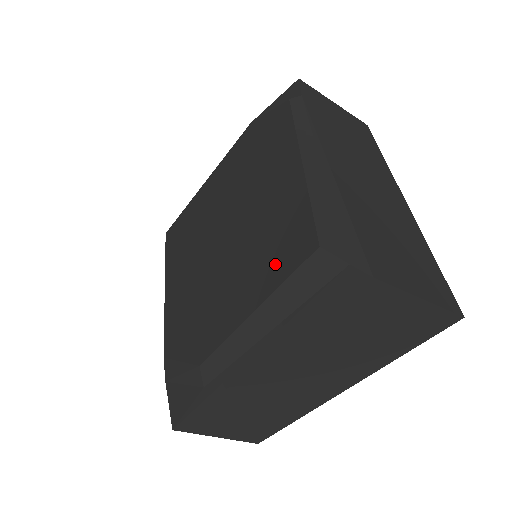
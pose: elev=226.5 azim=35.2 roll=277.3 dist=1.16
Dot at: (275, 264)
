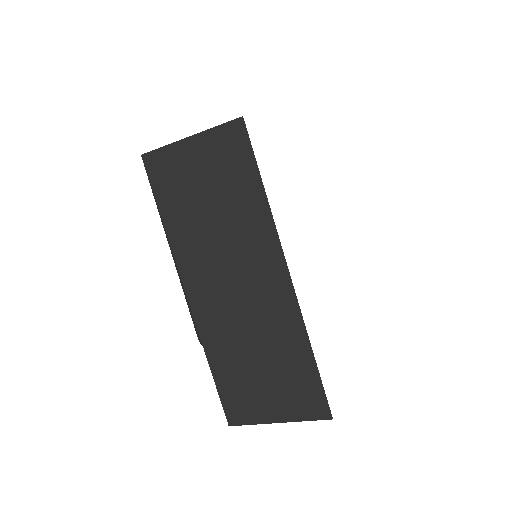
Dot at: occluded
